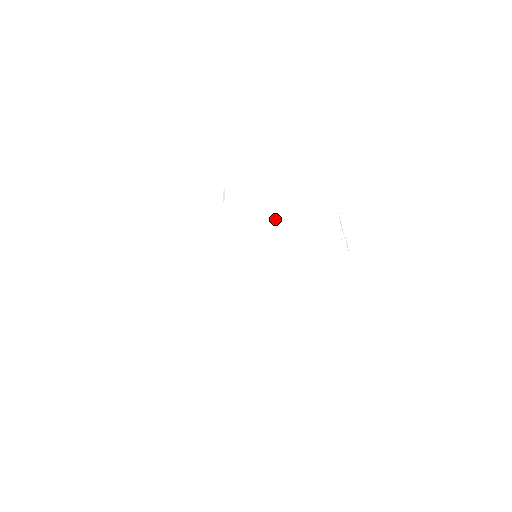
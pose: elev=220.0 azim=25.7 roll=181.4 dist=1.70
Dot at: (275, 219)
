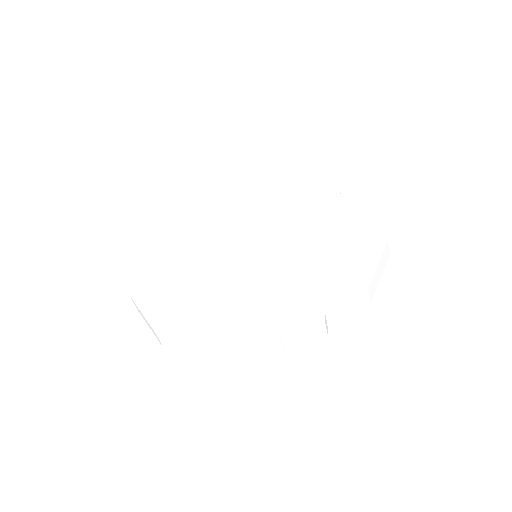
Dot at: occluded
